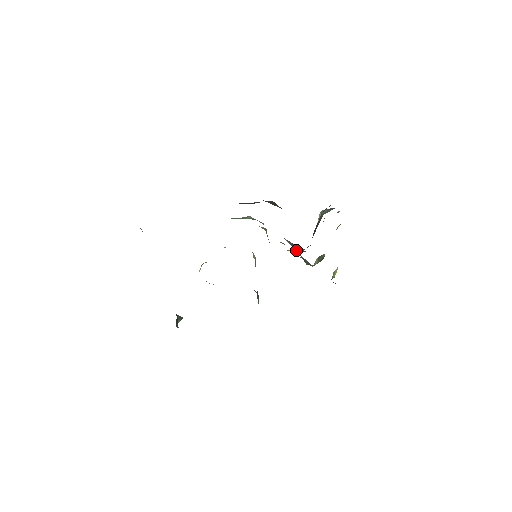
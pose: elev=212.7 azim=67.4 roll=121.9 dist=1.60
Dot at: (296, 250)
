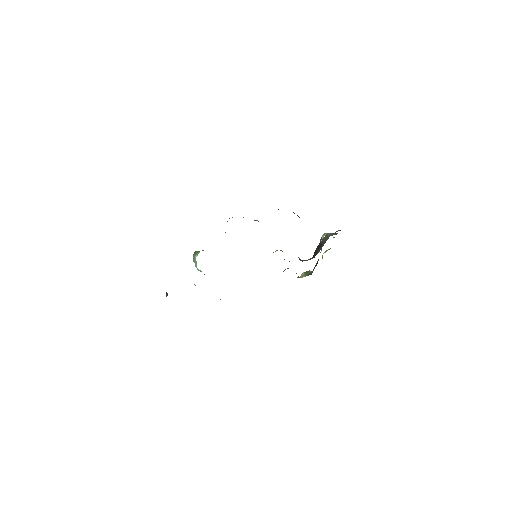
Dot at: occluded
